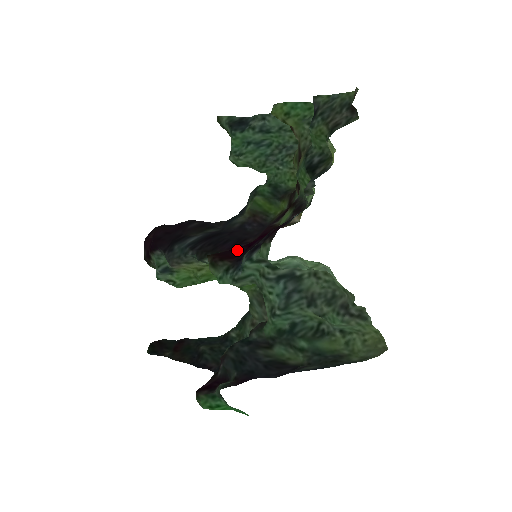
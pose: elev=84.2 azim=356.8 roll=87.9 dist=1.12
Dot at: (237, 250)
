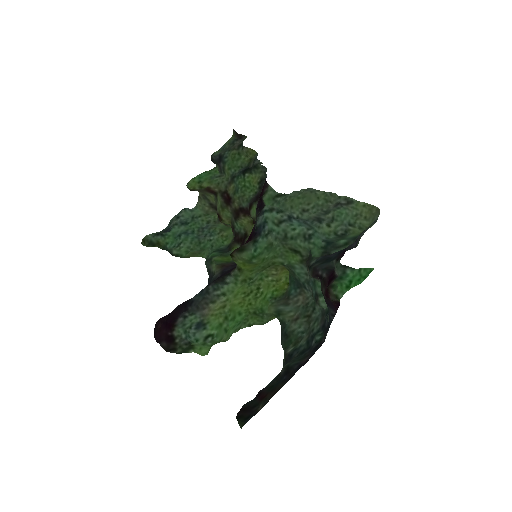
Dot at: occluded
